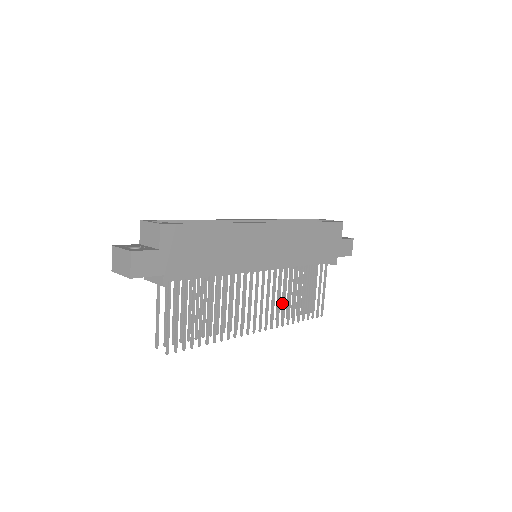
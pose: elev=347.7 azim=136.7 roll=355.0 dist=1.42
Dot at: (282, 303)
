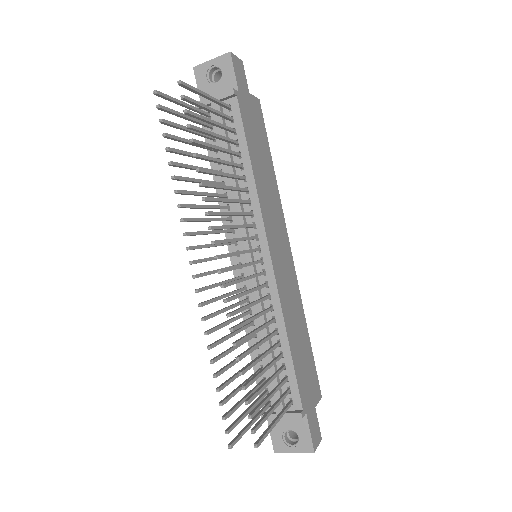
Dot at: (225, 351)
